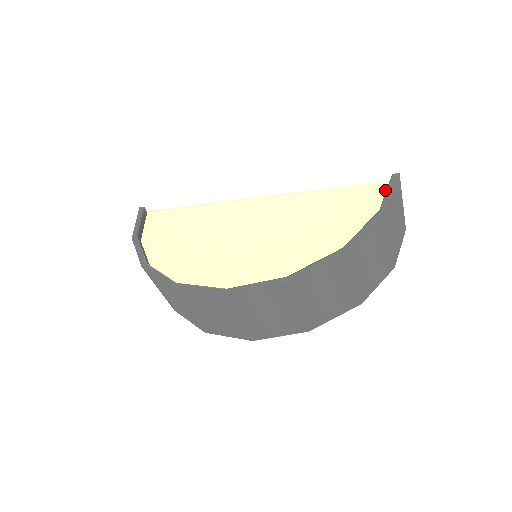
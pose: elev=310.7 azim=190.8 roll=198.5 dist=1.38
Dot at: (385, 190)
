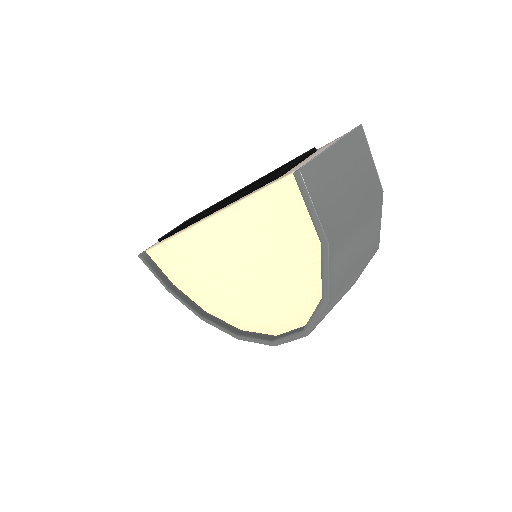
Dot at: occluded
